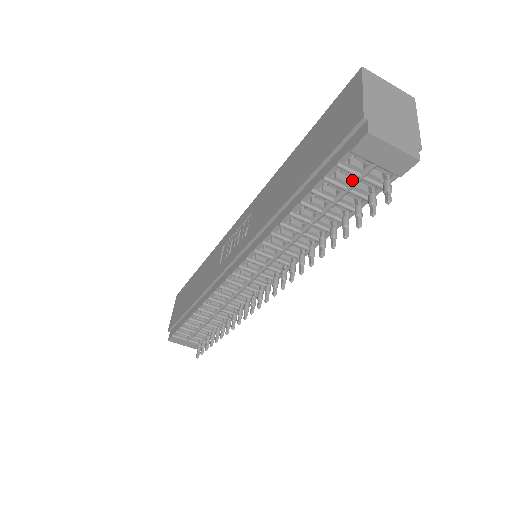
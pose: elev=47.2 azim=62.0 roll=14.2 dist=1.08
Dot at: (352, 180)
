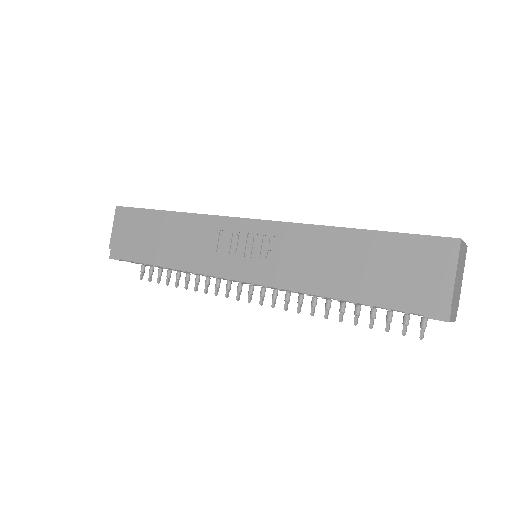
Dot at: occluded
